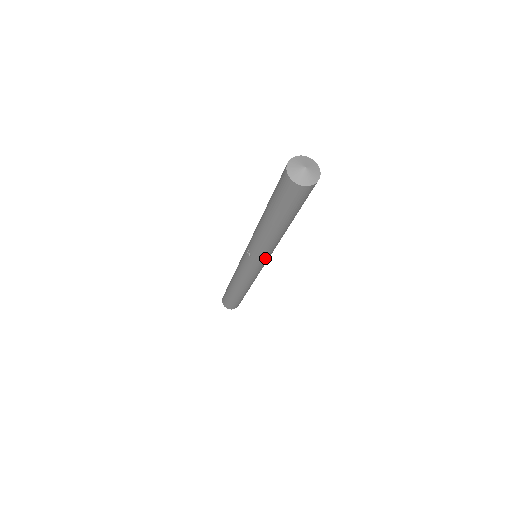
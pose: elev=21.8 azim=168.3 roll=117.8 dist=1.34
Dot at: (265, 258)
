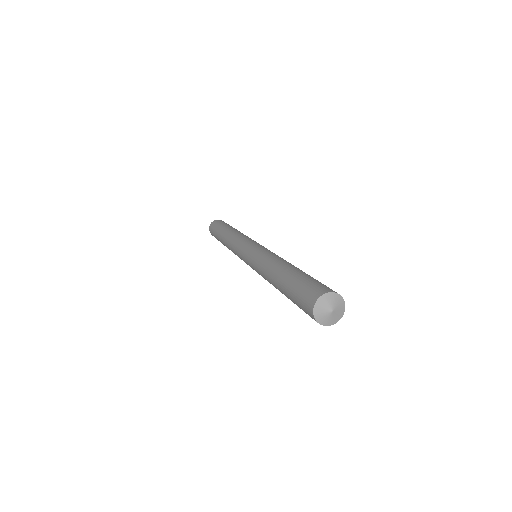
Dot at: occluded
